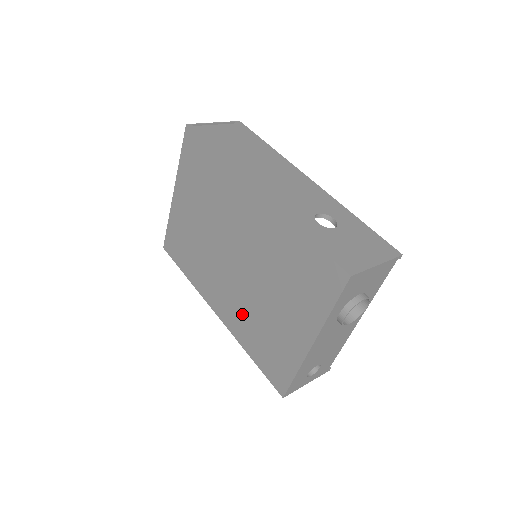
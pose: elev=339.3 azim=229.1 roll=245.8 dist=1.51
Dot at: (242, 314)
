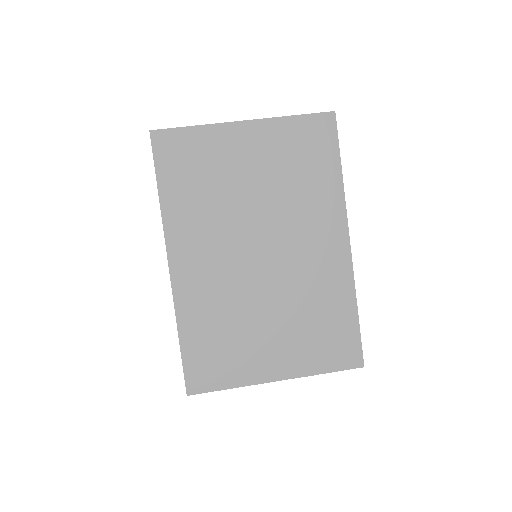
Dot at: (215, 299)
